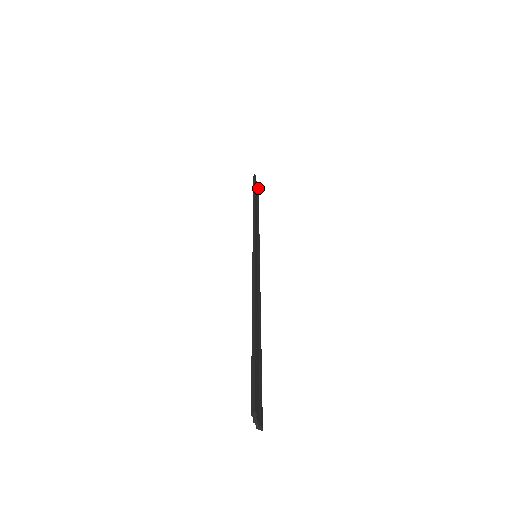
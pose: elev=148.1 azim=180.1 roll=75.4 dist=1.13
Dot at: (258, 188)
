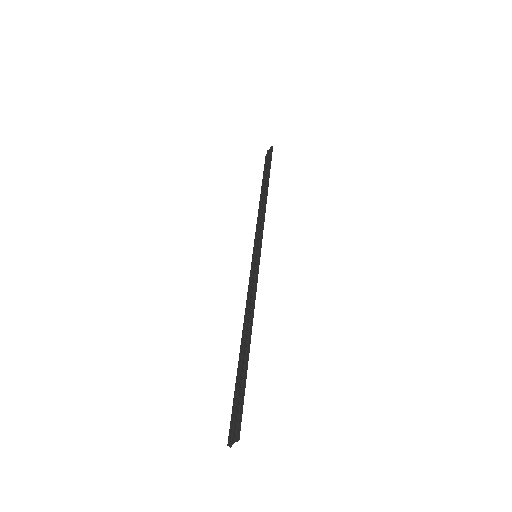
Dot at: occluded
